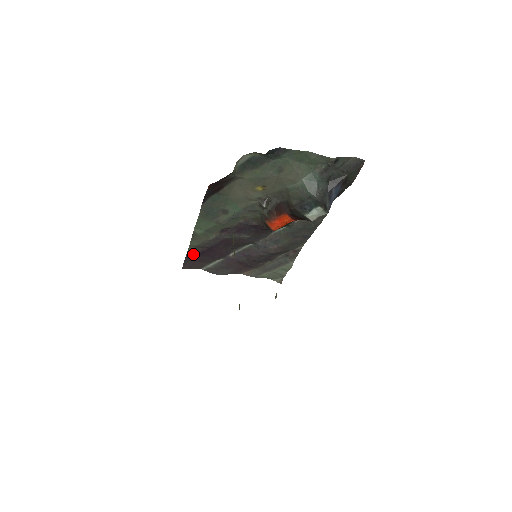
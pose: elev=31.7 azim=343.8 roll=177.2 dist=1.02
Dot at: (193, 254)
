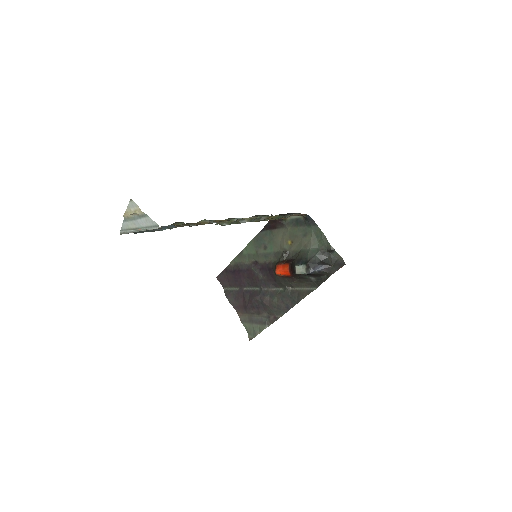
Dot at: (230, 269)
